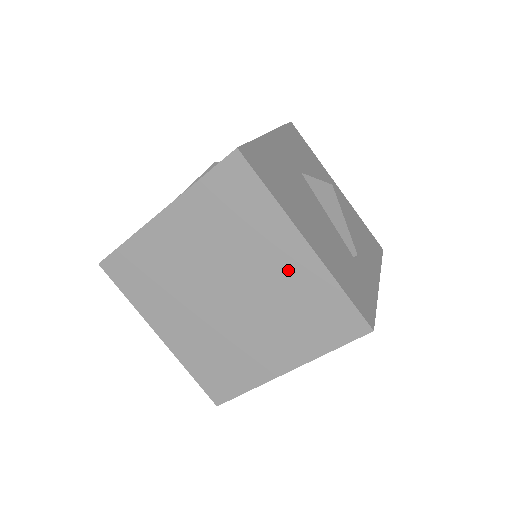
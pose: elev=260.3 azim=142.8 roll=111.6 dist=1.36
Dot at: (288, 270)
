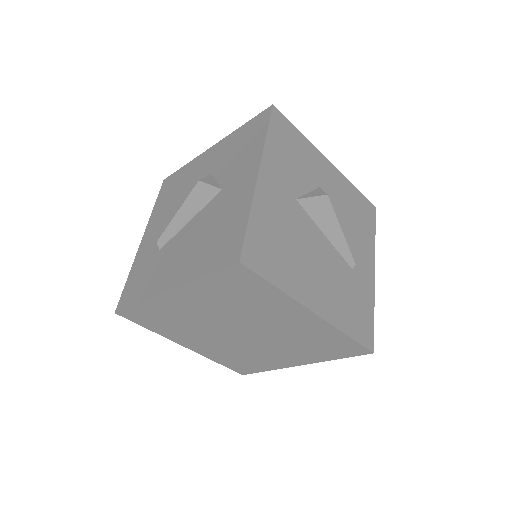
Dot at: (298, 325)
